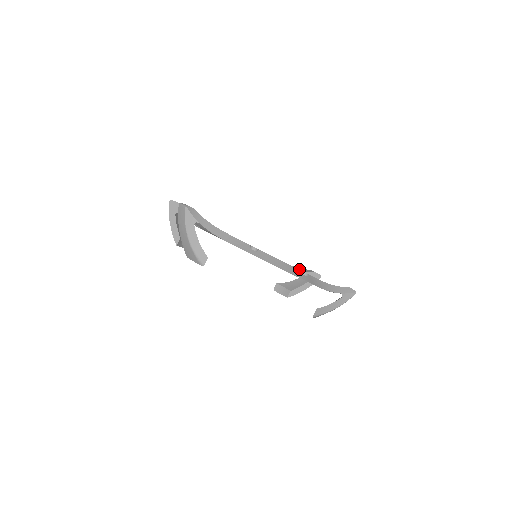
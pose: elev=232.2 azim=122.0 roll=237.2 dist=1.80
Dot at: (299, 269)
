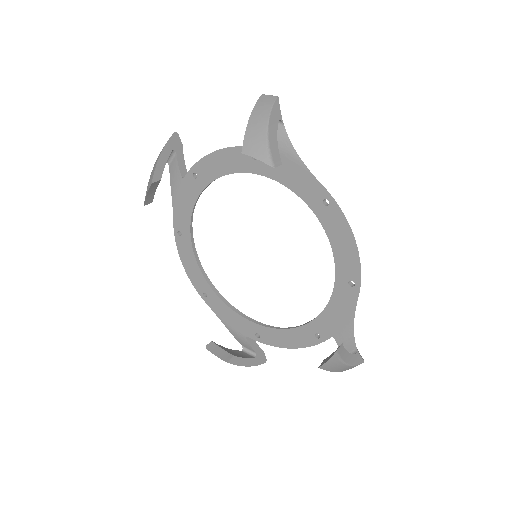
Dot at: occluded
